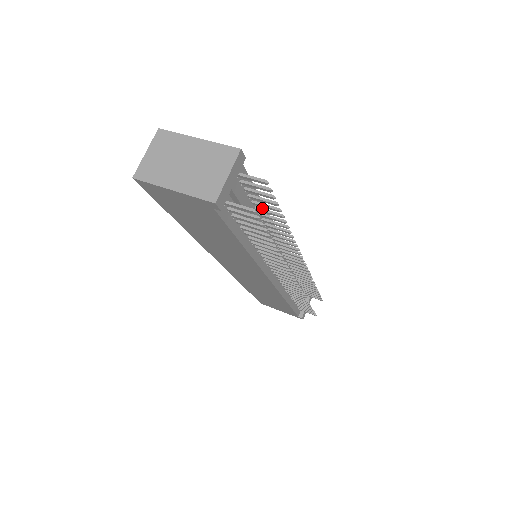
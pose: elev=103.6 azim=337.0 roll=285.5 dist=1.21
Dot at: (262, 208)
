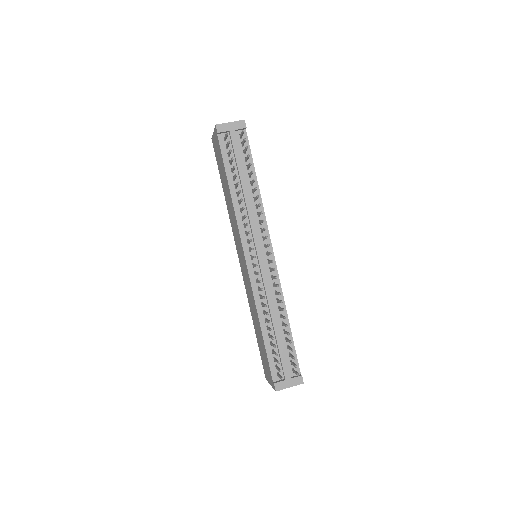
Dot at: occluded
